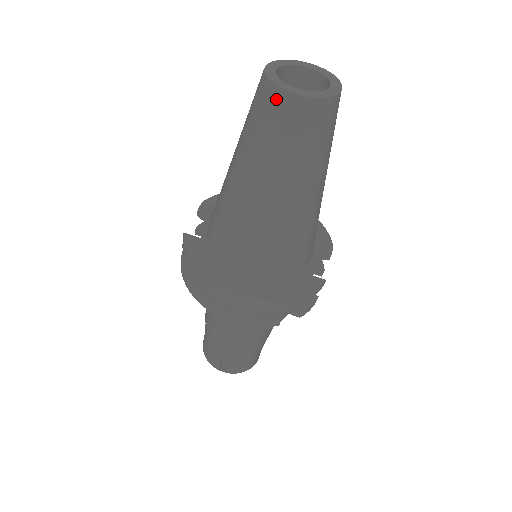
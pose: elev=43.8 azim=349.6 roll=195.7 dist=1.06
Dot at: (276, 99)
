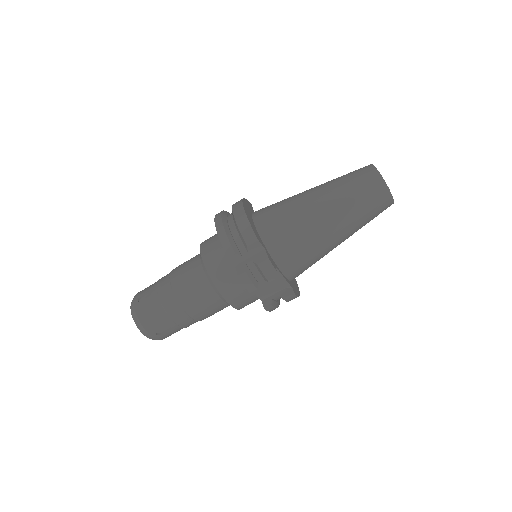
Dot at: (366, 167)
